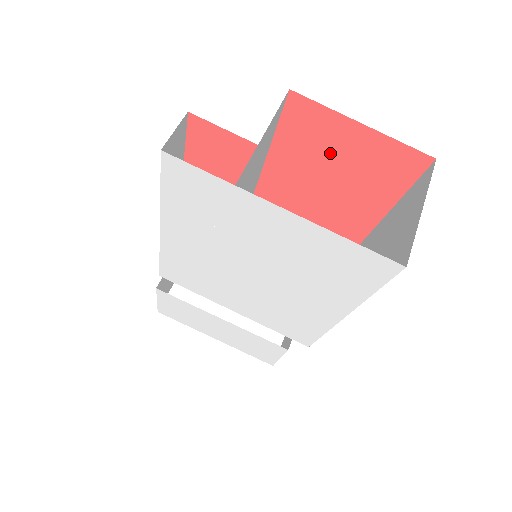
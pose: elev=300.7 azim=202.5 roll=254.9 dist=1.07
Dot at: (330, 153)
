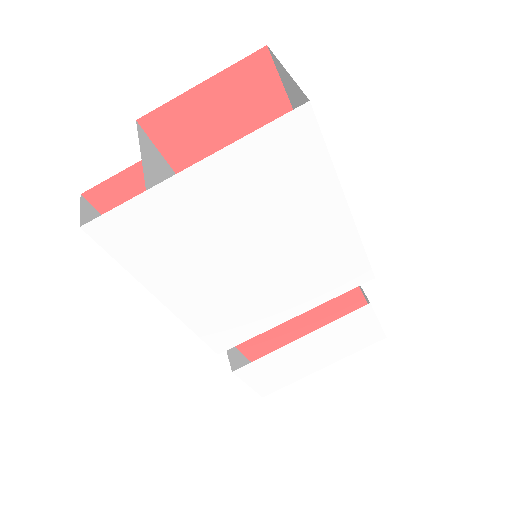
Dot at: (212, 131)
